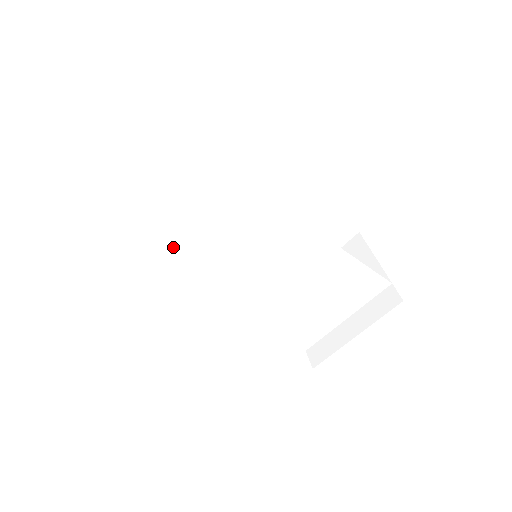
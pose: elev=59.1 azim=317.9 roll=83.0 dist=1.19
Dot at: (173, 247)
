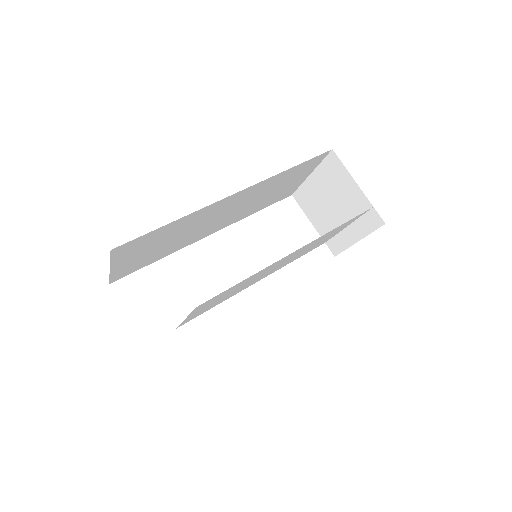
Dot at: (201, 311)
